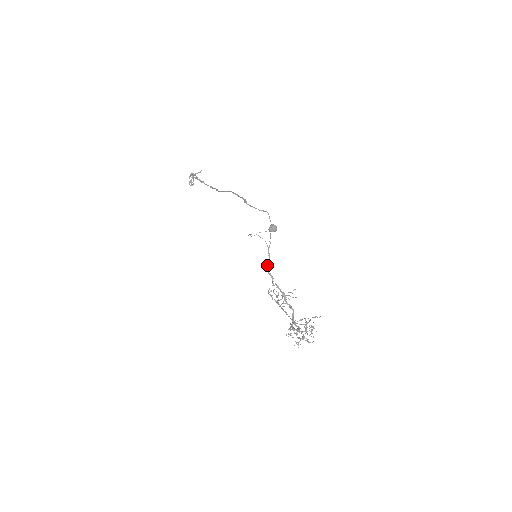
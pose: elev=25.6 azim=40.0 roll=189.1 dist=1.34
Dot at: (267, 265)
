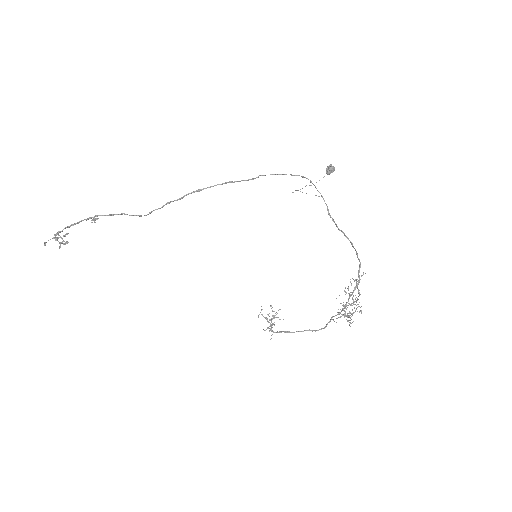
Dot at: (328, 211)
